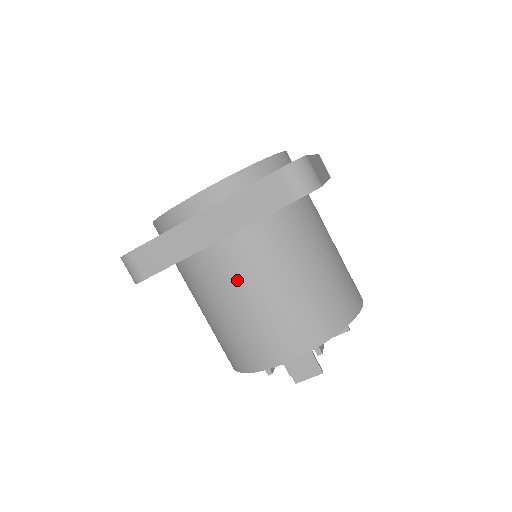
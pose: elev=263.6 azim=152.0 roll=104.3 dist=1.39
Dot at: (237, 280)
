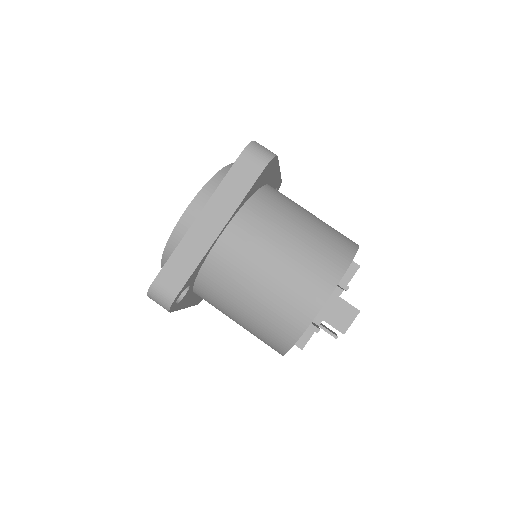
Dot at: (251, 256)
